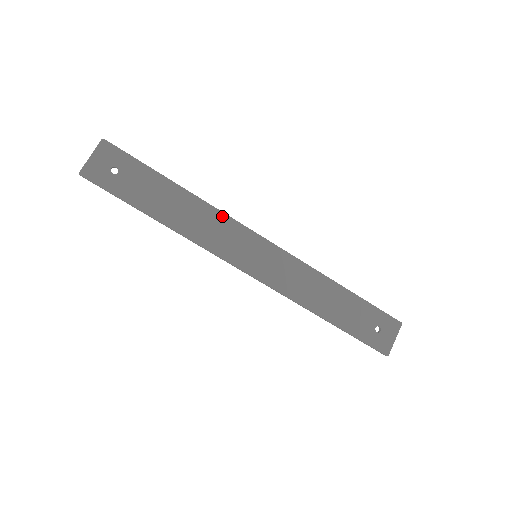
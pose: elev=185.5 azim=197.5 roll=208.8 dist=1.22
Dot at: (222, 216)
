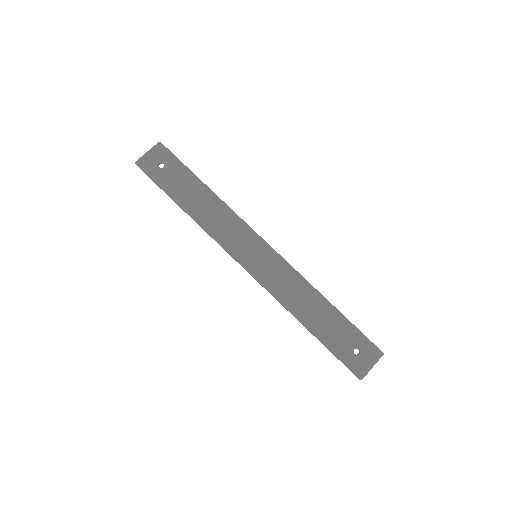
Dot at: (235, 217)
